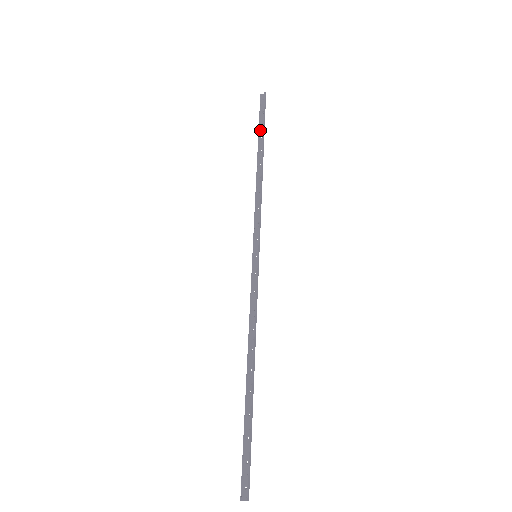
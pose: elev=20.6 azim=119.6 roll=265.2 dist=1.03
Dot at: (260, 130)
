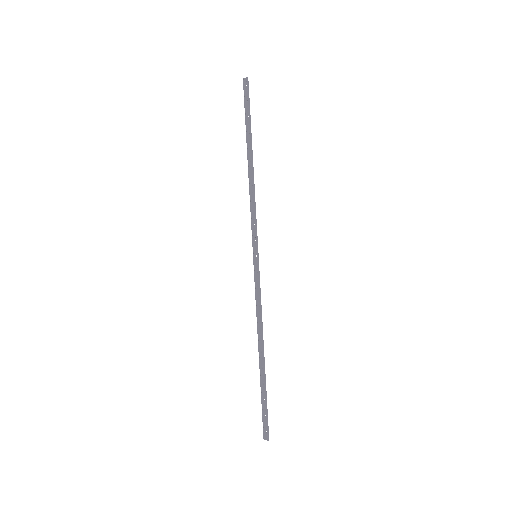
Dot at: (247, 123)
